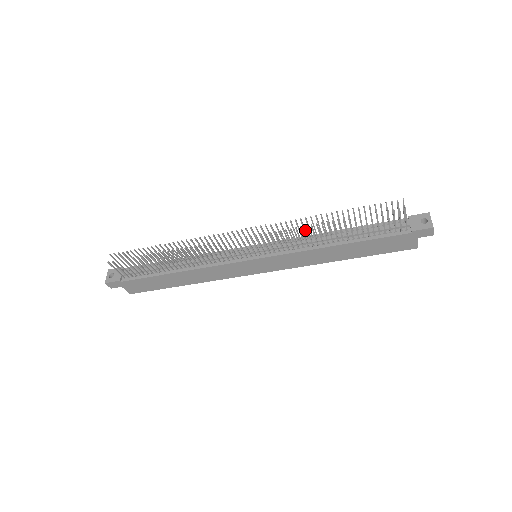
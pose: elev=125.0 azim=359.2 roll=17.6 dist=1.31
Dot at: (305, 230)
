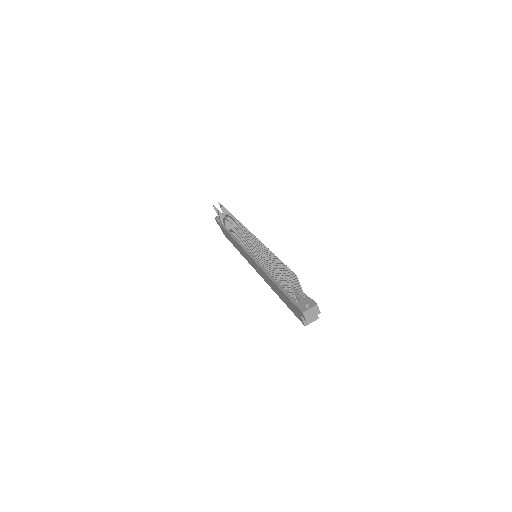
Dot at: occluded
